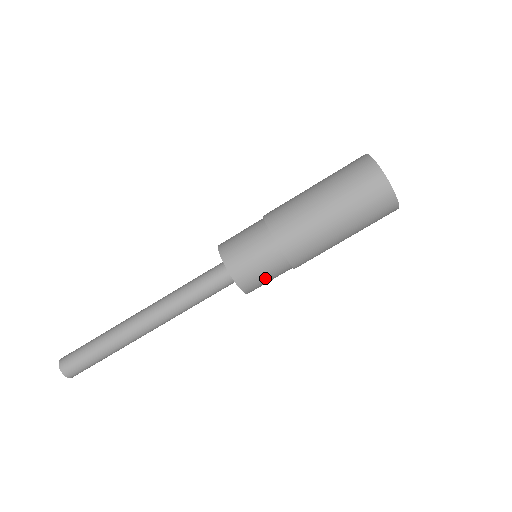
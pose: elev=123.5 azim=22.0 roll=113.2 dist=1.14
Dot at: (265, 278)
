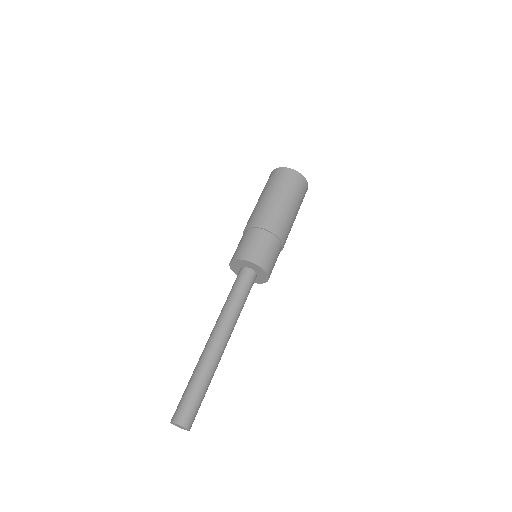
Dot at: (274, 258)
